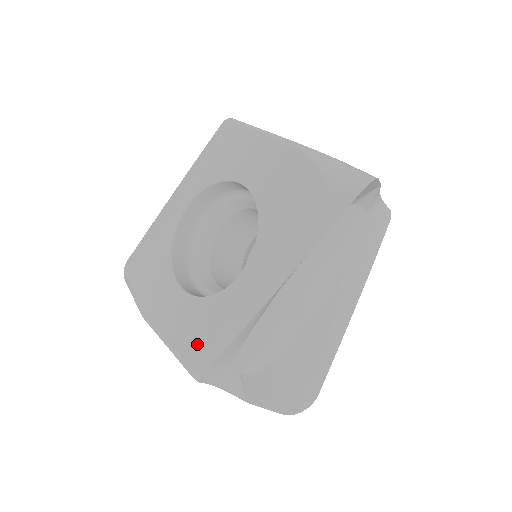
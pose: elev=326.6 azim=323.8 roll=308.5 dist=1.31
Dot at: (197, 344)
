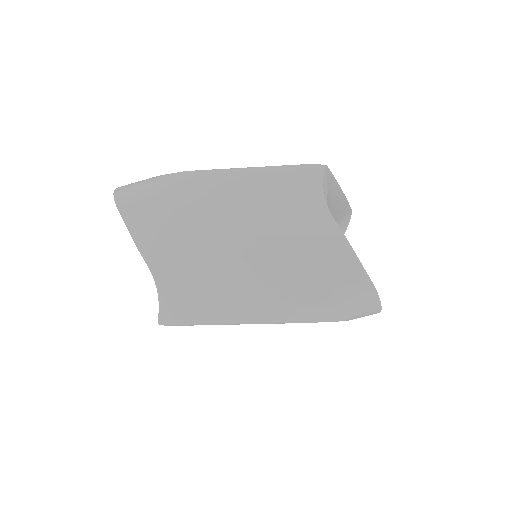
Dot at: occluded
